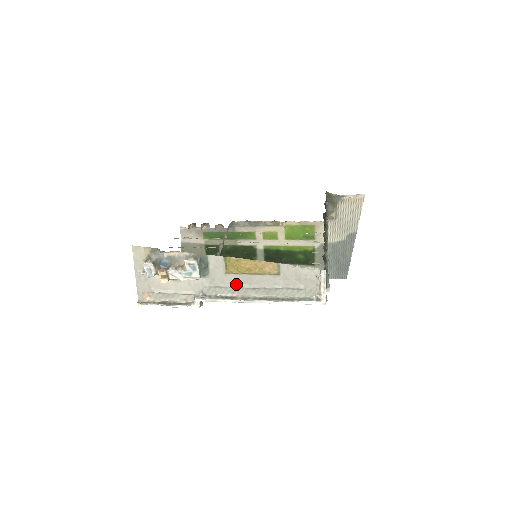
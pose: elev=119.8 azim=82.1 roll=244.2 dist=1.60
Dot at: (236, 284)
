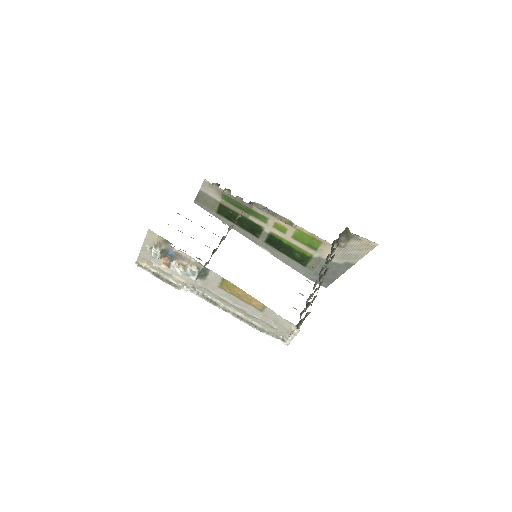
Dot at: (224, 297)
